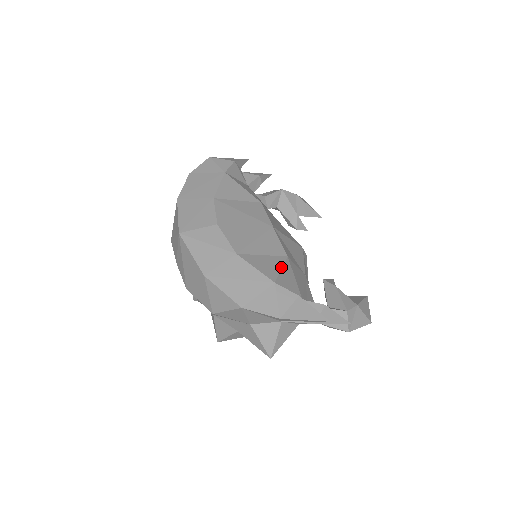
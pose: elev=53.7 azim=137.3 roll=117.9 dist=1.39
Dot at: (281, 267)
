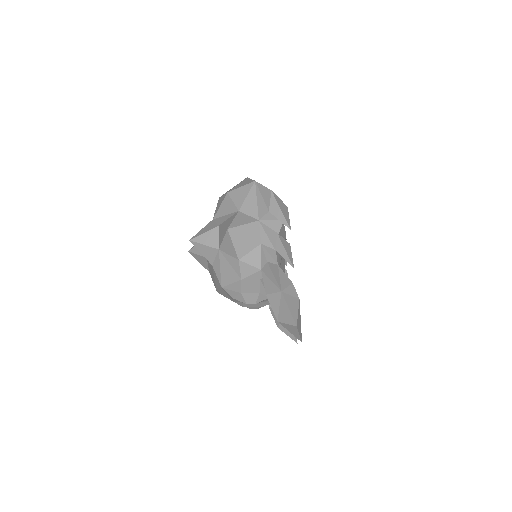
Dot at: occluded
